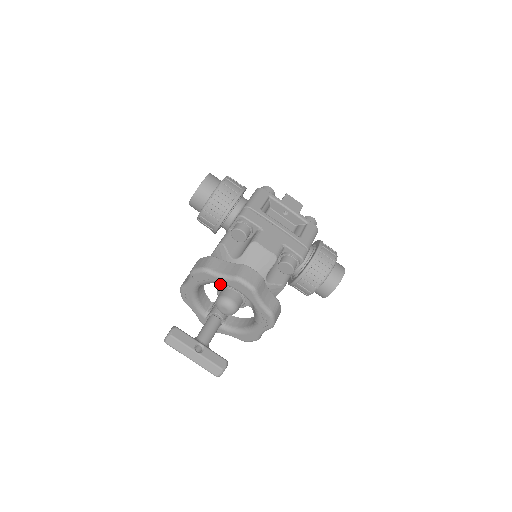
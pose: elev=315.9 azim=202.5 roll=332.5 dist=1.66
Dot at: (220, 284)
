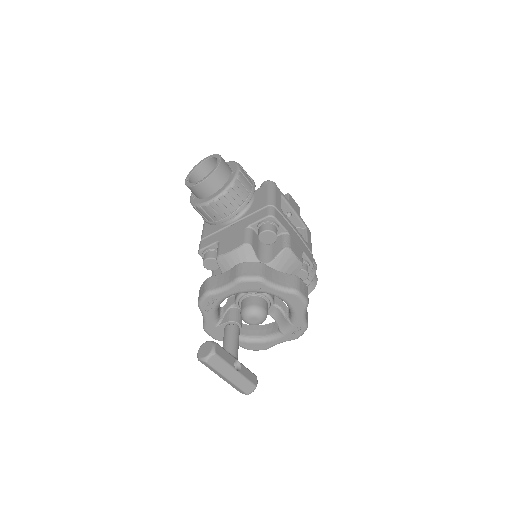
Dot at: occluded
